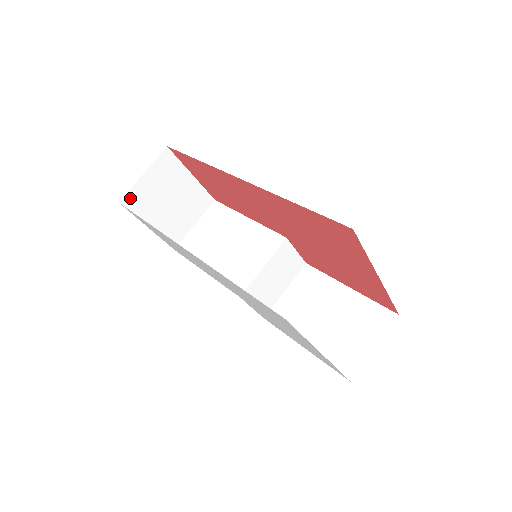
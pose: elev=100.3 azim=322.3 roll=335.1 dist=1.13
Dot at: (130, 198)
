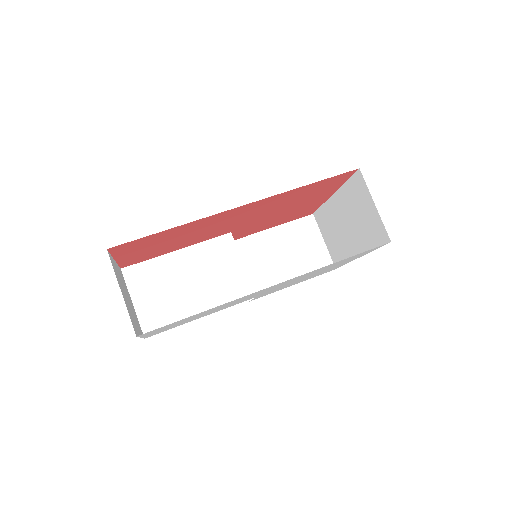
Dot at: (132, 324)
